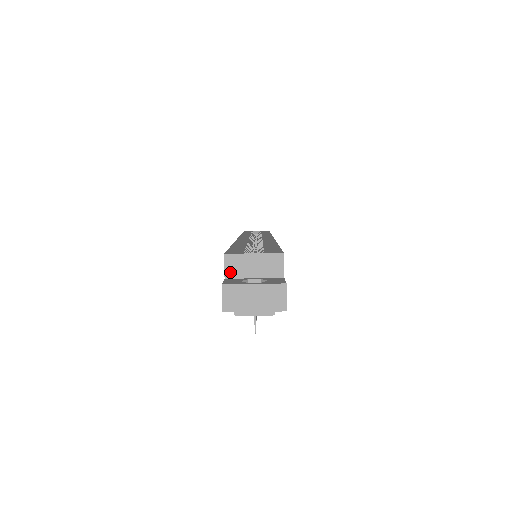
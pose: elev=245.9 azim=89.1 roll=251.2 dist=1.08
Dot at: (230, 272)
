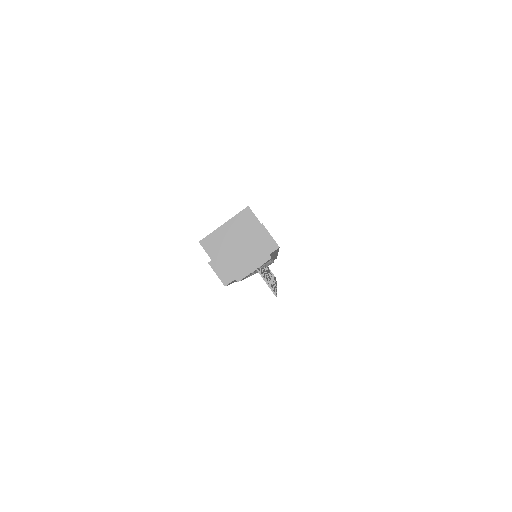
Dot at: (214, 254)
